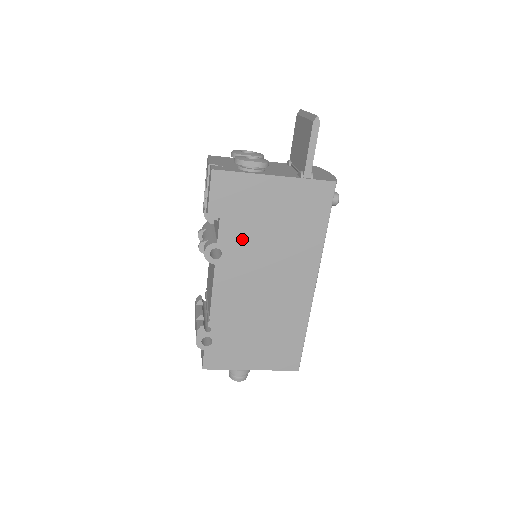
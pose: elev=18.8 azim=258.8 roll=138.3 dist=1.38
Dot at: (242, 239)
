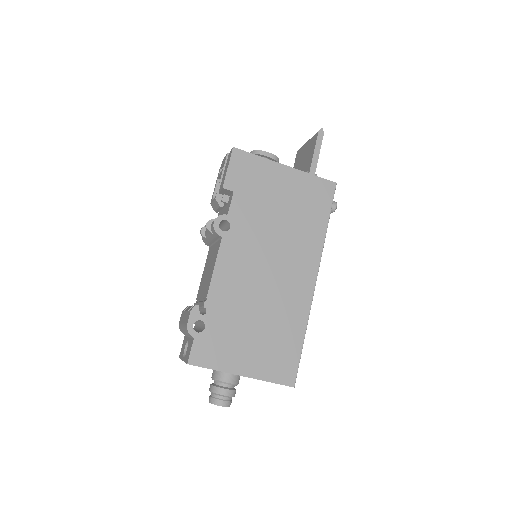
Dot at: (251, 217)
